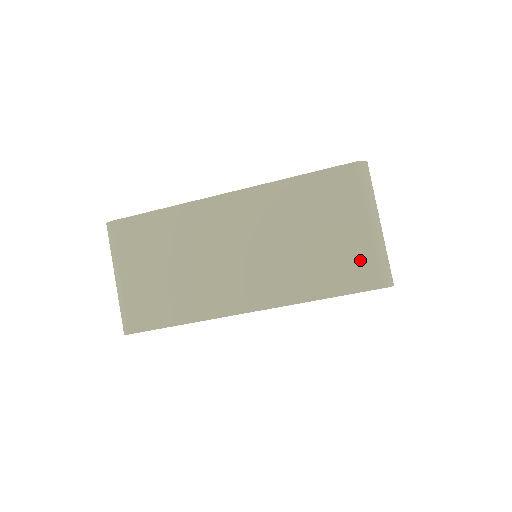
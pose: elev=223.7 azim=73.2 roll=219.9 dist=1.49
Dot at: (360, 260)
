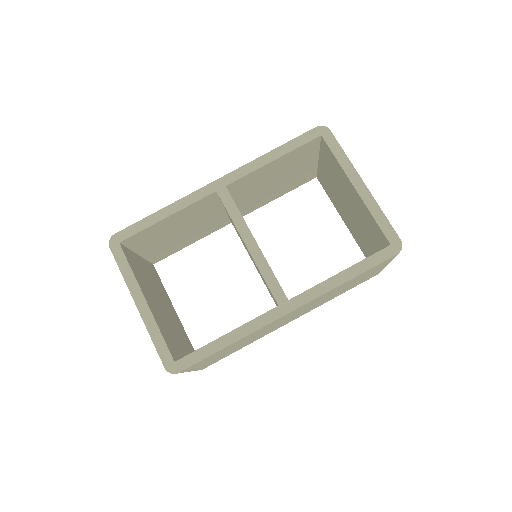
Dot at: occluded
